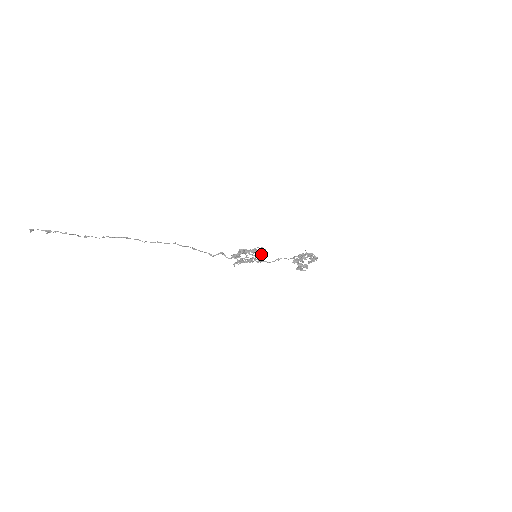
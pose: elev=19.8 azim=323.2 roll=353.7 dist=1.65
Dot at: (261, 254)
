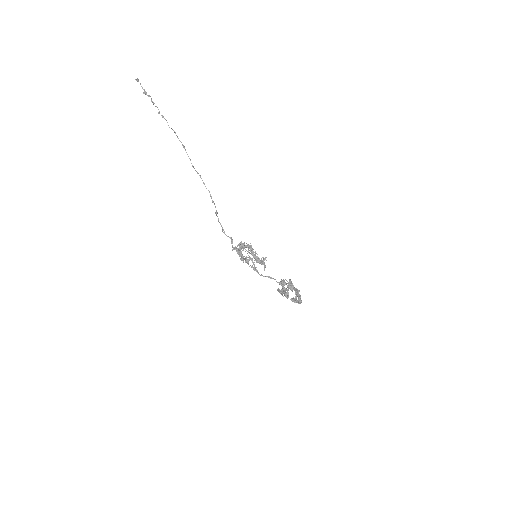
Dot at: (260, 262)
